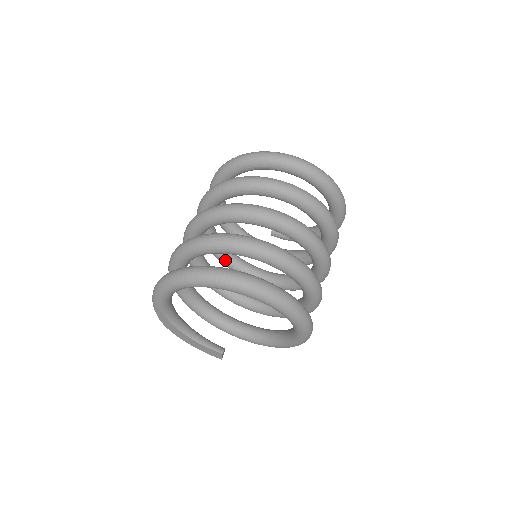
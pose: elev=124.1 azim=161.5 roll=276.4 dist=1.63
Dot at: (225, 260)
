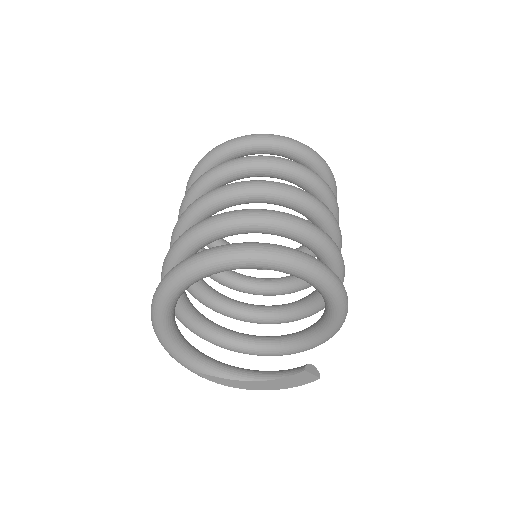
Dot at: (274, 290)
